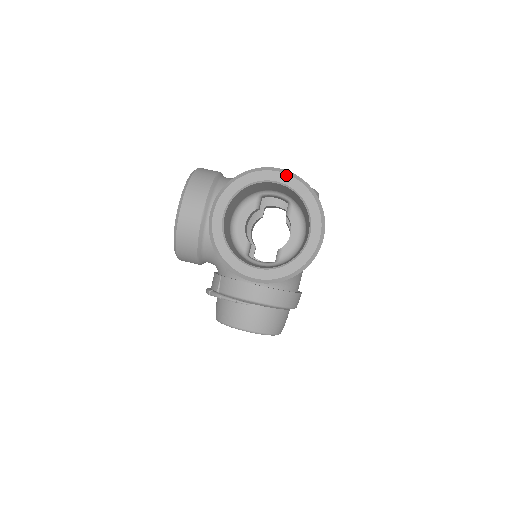
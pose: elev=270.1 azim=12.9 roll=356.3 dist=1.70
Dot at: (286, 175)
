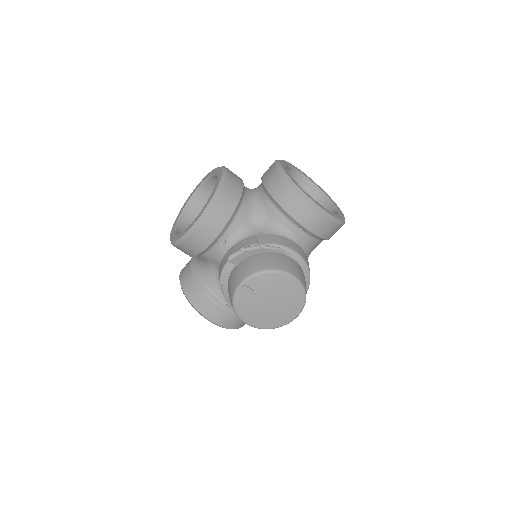
Dot at: (309, 177)
